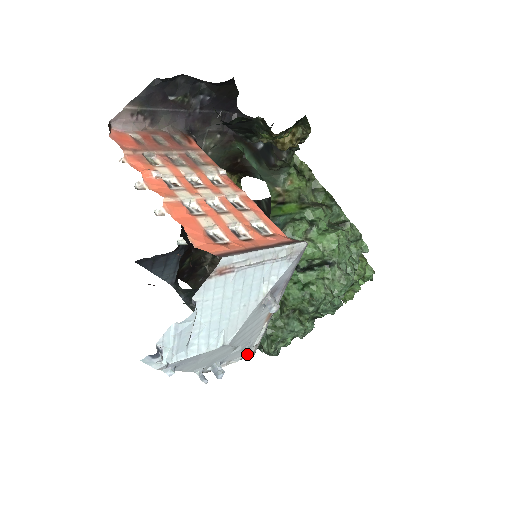
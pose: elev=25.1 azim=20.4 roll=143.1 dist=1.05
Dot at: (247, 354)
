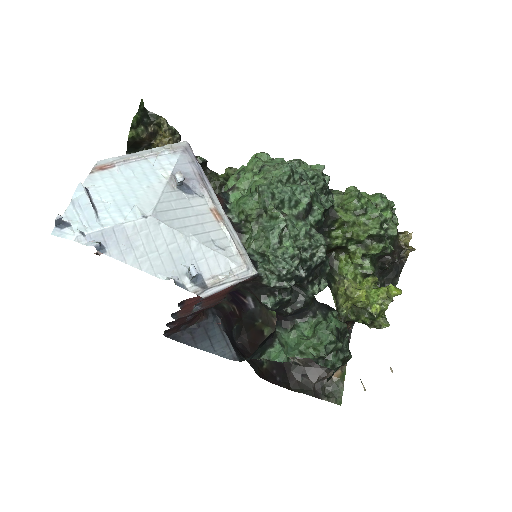
Dot at: (234, 264)
